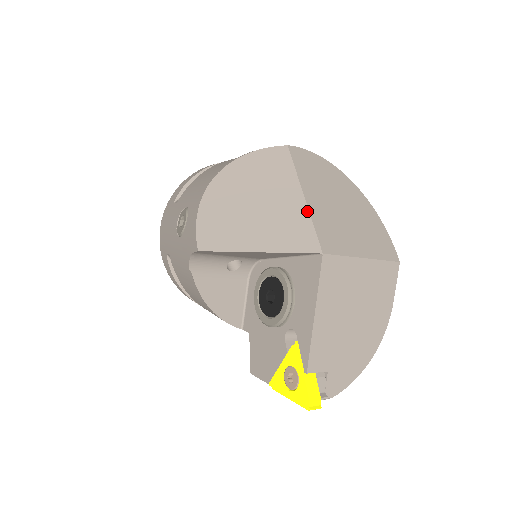
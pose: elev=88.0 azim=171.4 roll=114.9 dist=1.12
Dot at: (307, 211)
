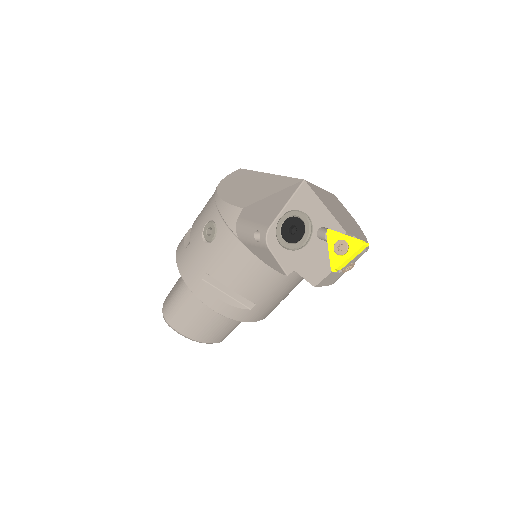
Dot at: (279, 176)
